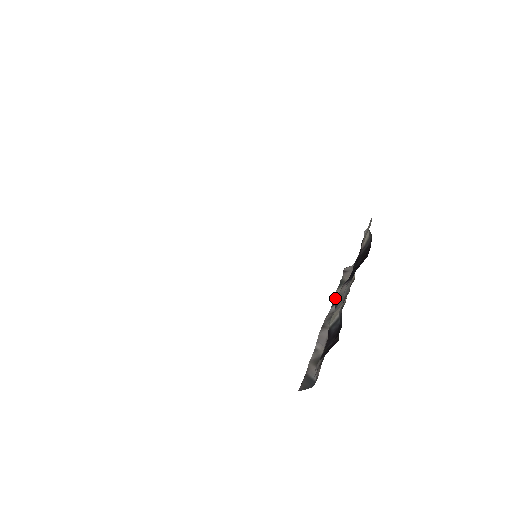
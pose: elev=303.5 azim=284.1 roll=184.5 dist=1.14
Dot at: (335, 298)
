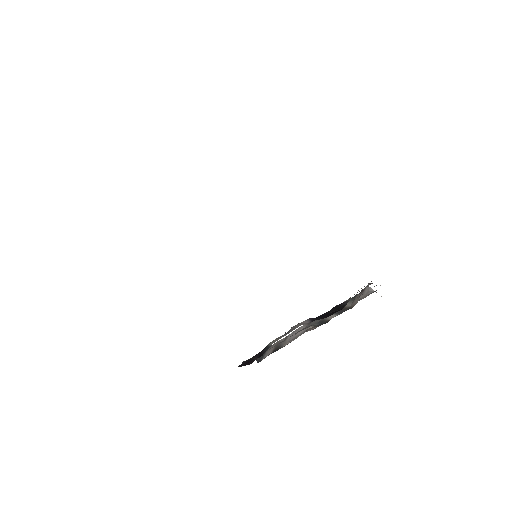
Dot at: occluded
